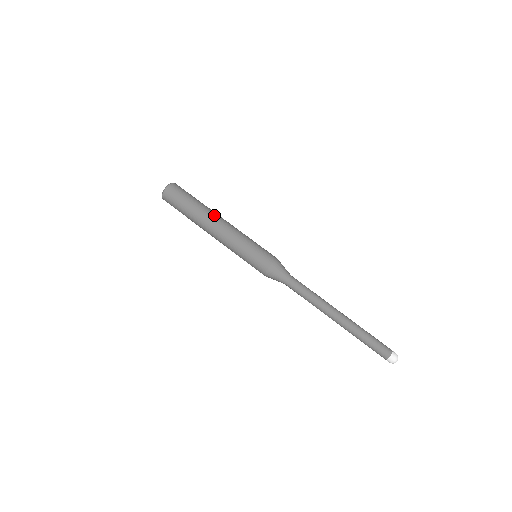
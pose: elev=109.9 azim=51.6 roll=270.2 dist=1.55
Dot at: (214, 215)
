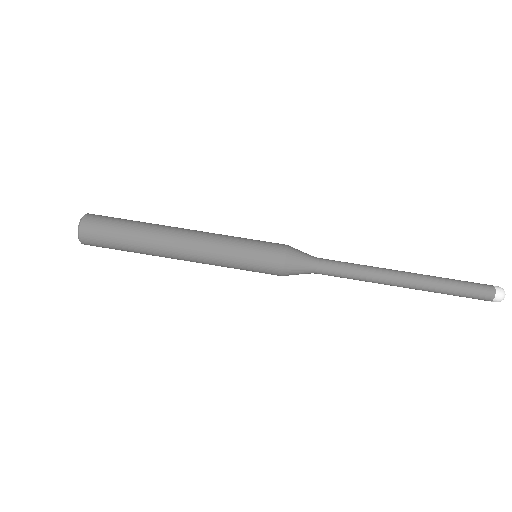
Dot at: (167, 239)
